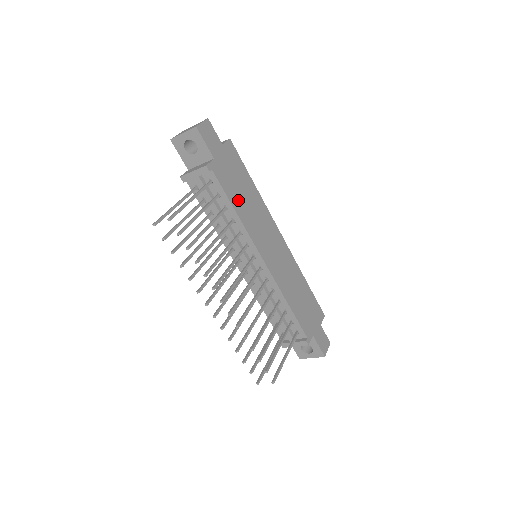
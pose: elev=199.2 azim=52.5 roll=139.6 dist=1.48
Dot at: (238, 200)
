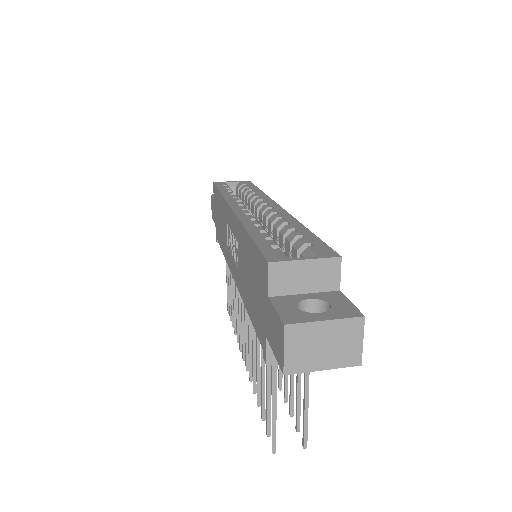
Dot at: occluded
